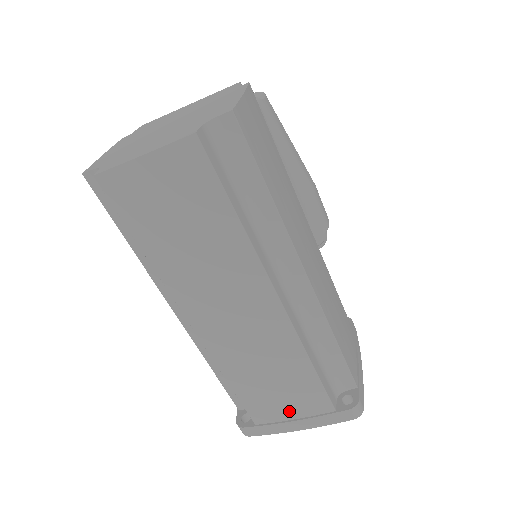
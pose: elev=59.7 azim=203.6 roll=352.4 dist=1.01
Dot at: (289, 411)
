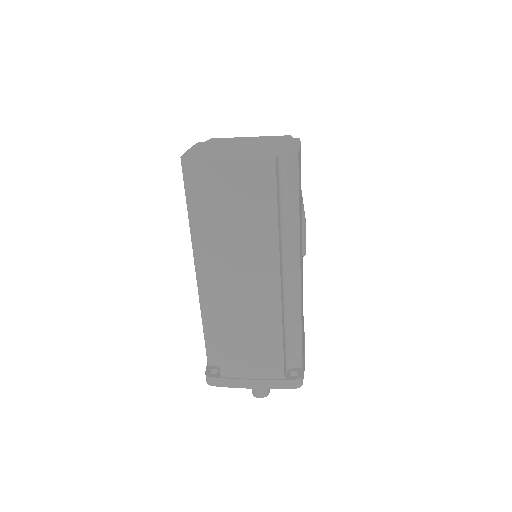
Dot at: (251, 371)
